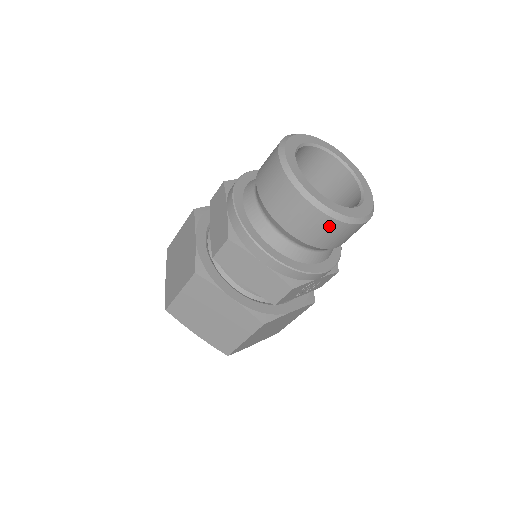
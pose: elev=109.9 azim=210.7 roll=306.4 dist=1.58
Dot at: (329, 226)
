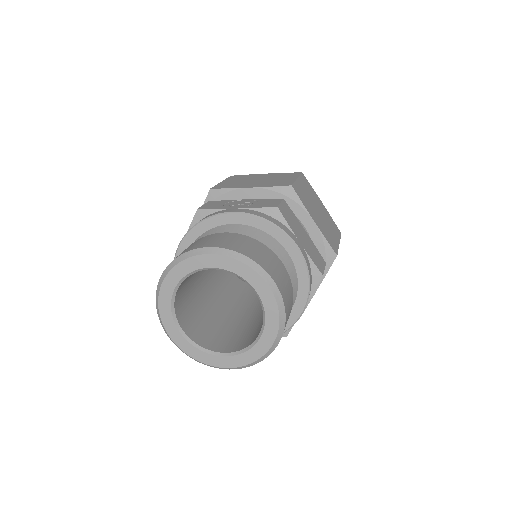
Dot at: occluded
